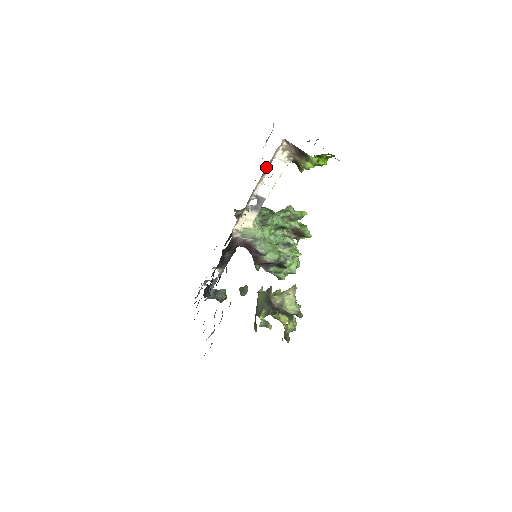
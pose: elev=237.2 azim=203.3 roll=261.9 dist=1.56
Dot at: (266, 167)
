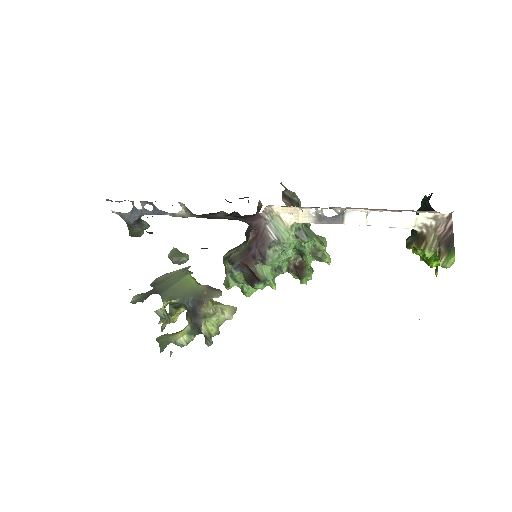
Dot at: occluded
